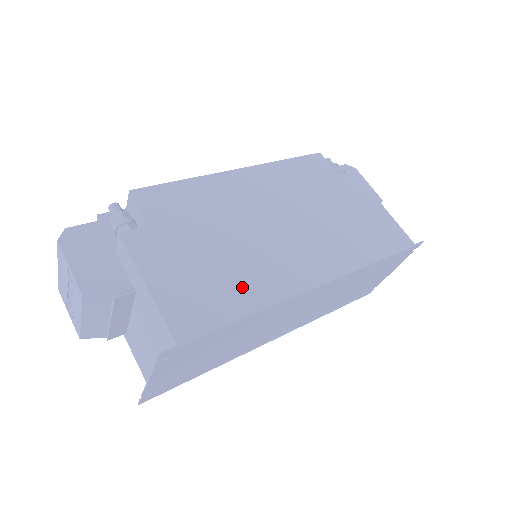
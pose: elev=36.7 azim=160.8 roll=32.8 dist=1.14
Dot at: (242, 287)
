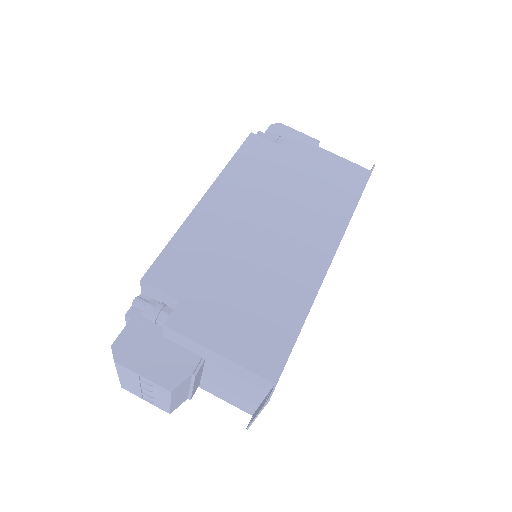
Dot at: (283, 302)
